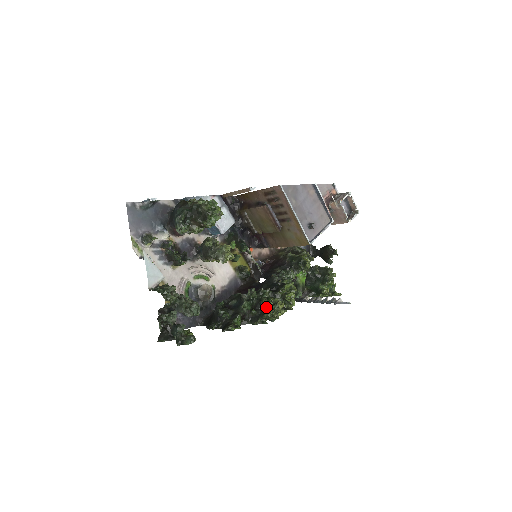
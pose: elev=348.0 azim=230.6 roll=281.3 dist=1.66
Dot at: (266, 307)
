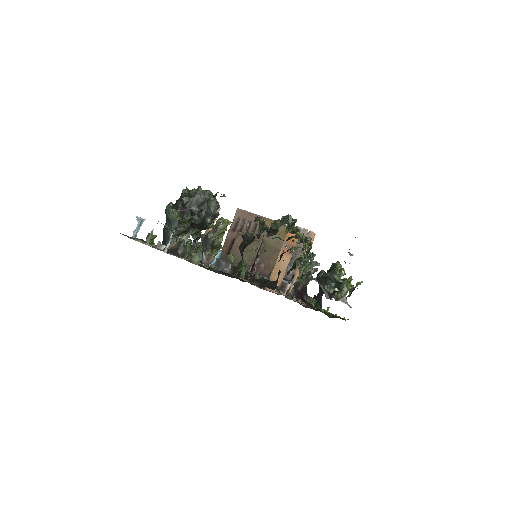
Dot at: occluded
